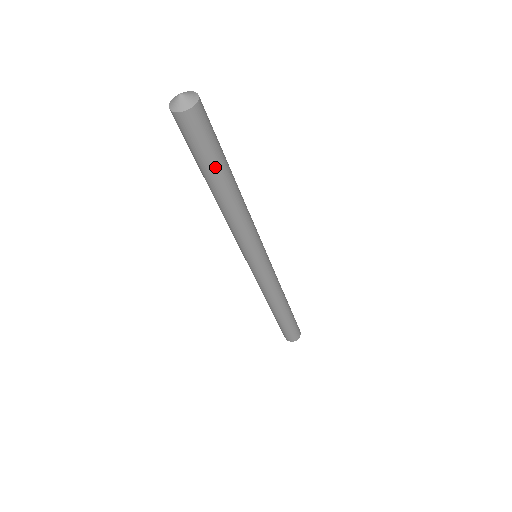
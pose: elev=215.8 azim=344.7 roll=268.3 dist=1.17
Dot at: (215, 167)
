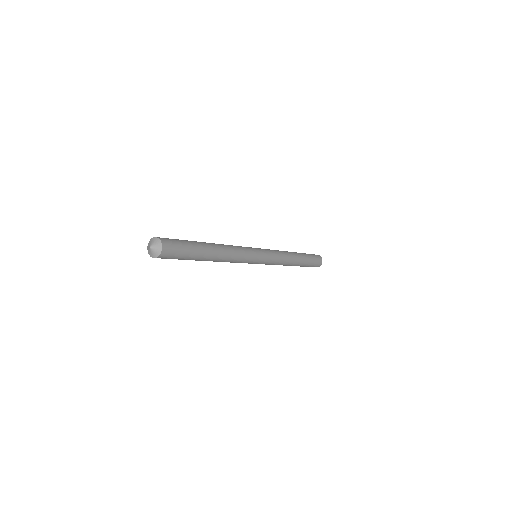
Dot at: (192, 259)
